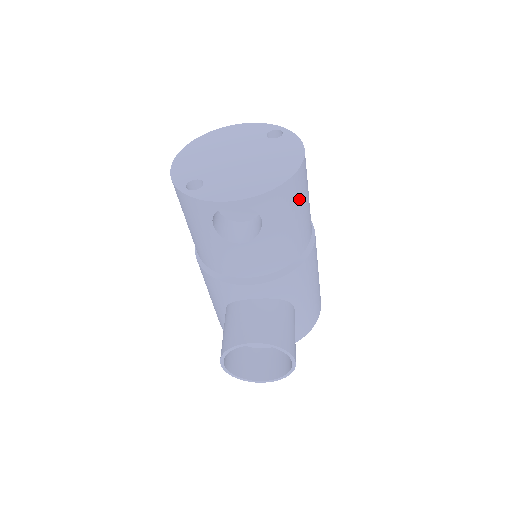
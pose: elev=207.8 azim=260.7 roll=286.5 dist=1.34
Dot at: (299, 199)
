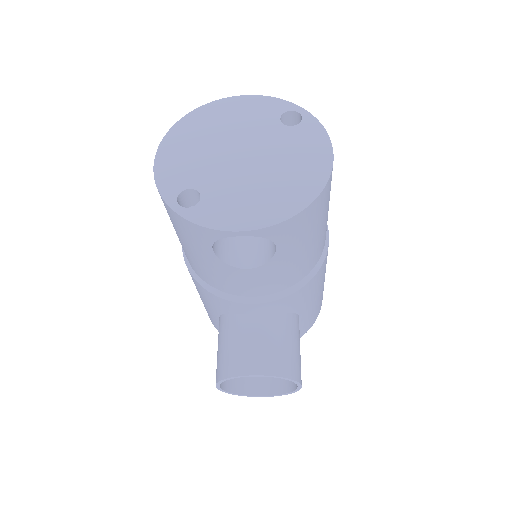
Dot at: (322, 214)
